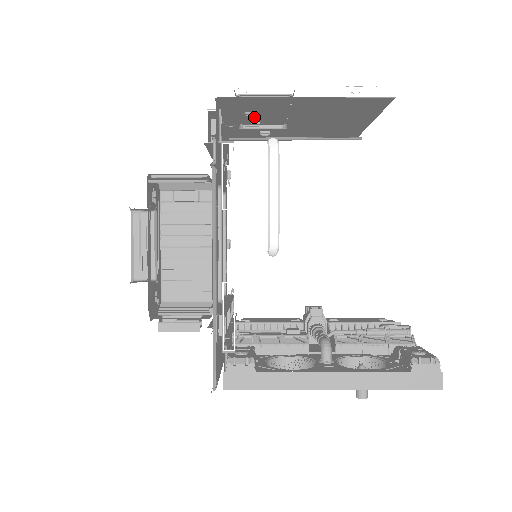
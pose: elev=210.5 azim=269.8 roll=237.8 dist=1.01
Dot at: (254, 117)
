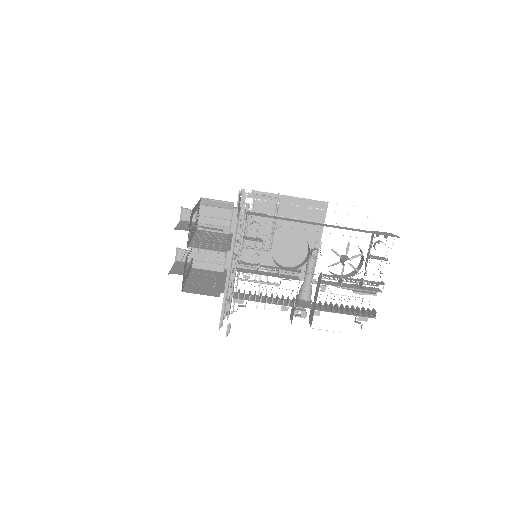
Dot at: (253, 234)
